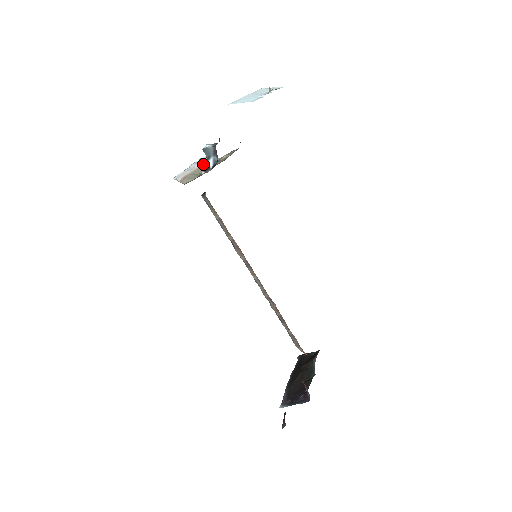
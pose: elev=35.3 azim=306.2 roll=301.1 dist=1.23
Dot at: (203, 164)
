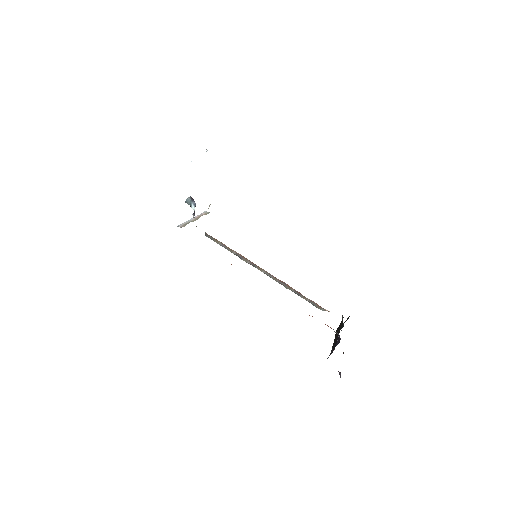
Dot at: (198, 217)
